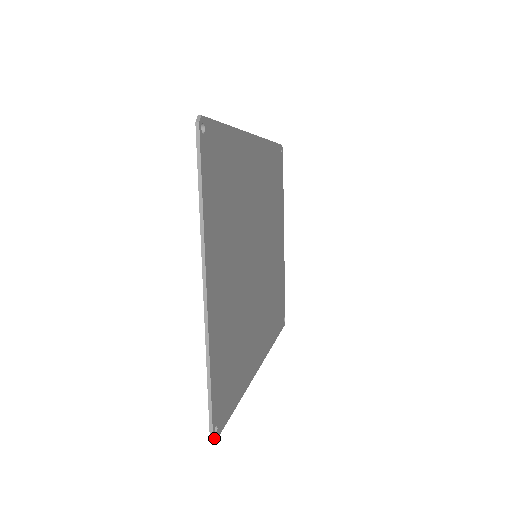
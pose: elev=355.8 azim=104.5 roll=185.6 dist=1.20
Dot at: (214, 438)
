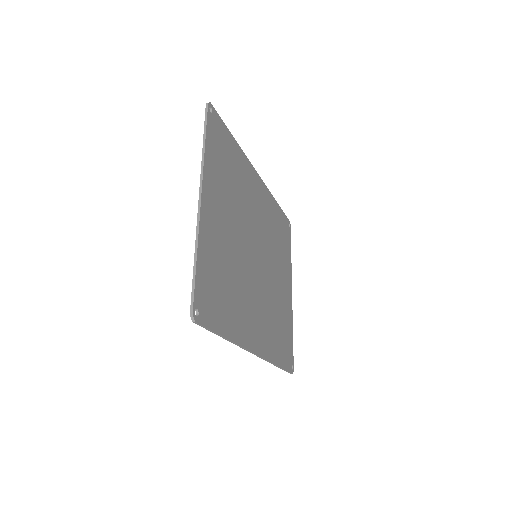
Dot at: (194, 316)
